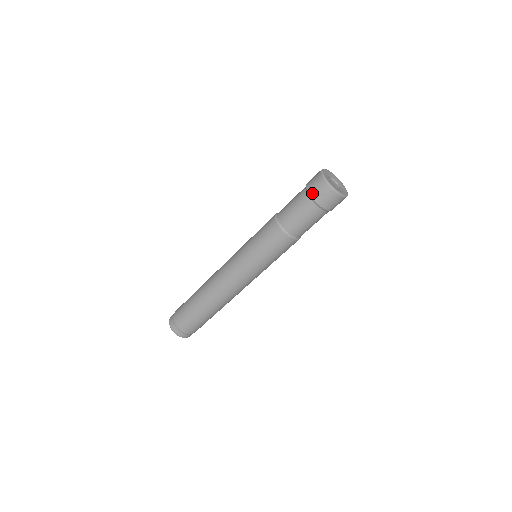
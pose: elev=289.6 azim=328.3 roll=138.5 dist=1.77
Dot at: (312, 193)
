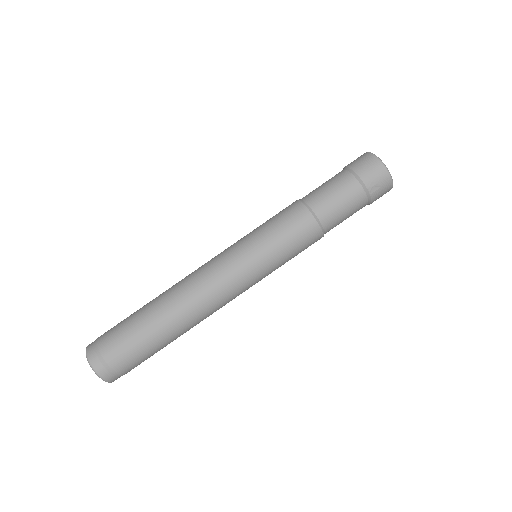
Dot at: (368, 182)
